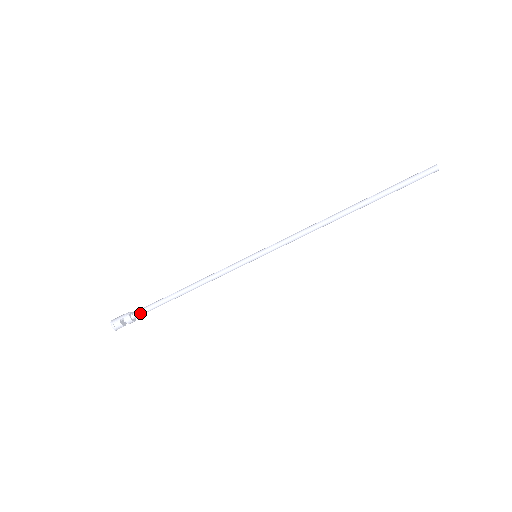
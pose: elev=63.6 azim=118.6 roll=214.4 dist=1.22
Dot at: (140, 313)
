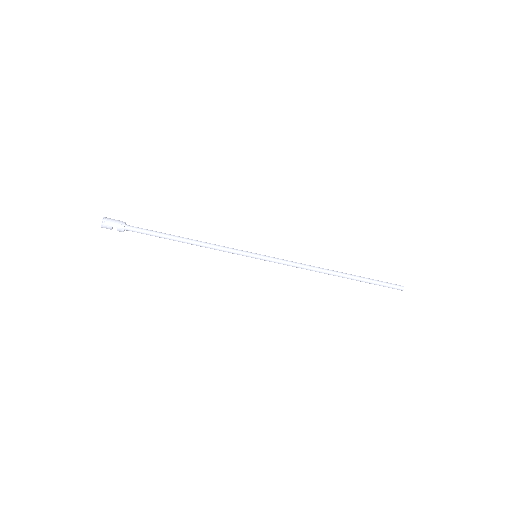
Dot at: (134, 231)
